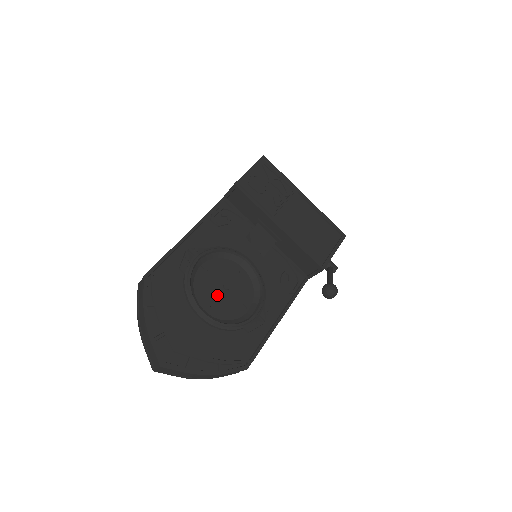
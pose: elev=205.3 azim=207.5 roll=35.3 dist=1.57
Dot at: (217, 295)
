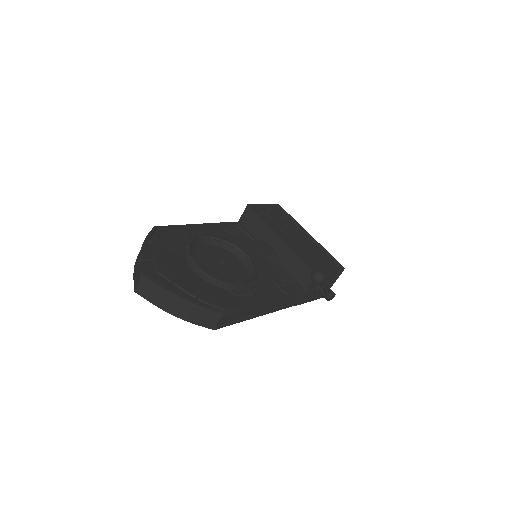
Dot at: (212, 264)
